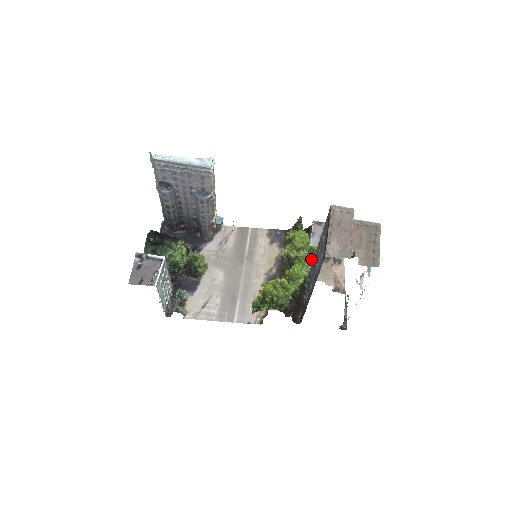
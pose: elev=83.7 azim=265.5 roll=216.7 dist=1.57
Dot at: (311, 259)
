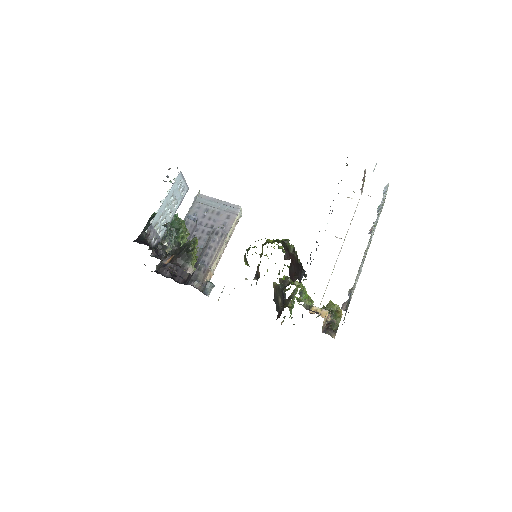
Dot at: occluded
